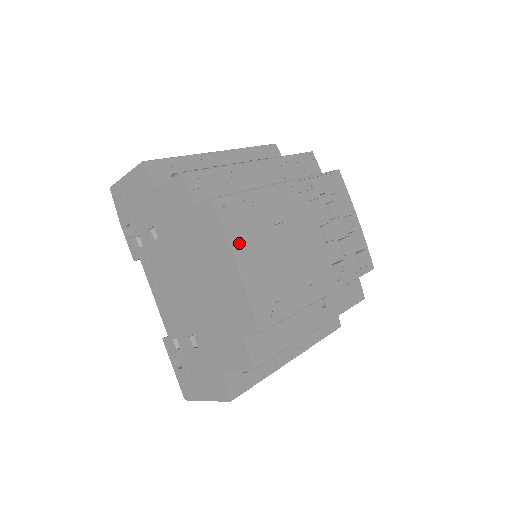
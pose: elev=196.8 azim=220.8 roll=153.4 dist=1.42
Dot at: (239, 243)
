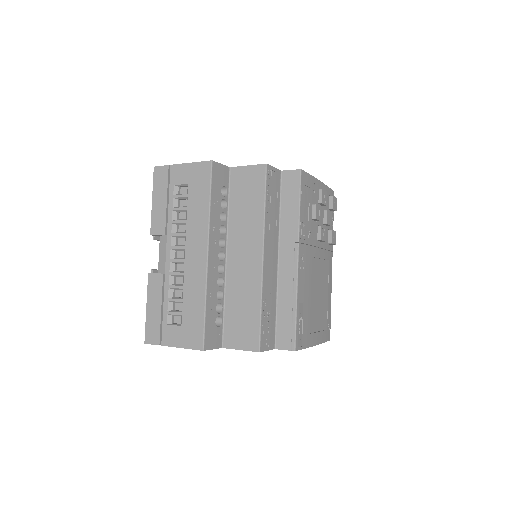
Dot at: (311, 337)
